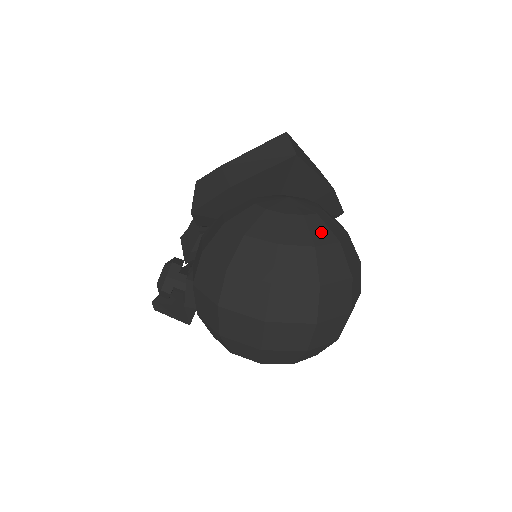
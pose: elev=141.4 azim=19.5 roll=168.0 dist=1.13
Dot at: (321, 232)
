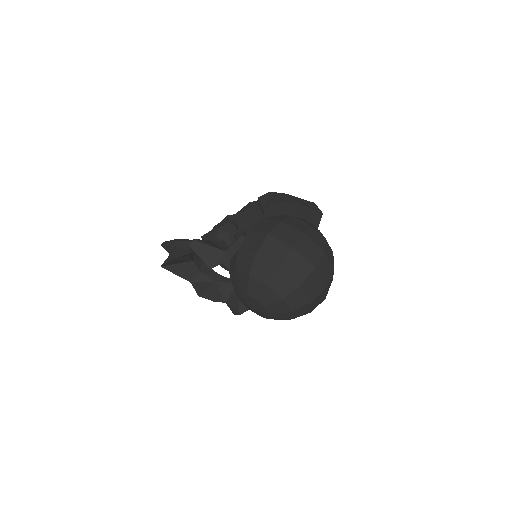
Dot at: occluded
